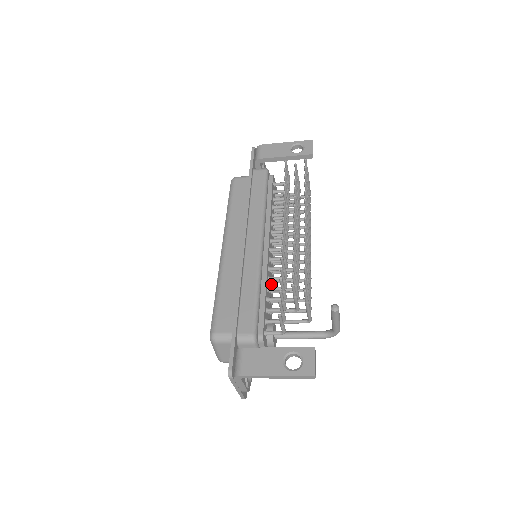
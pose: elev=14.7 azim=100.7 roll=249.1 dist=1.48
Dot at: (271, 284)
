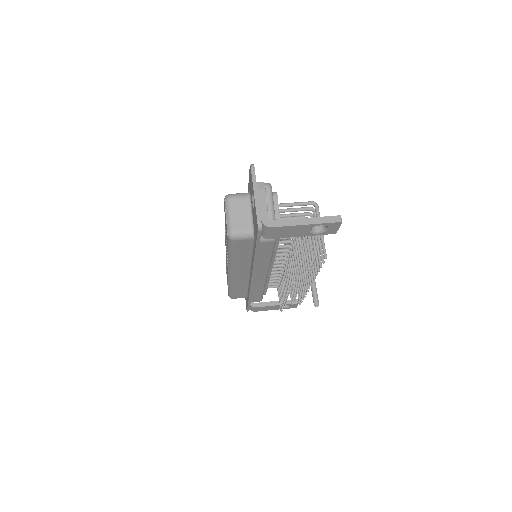
Dot at: occluded
